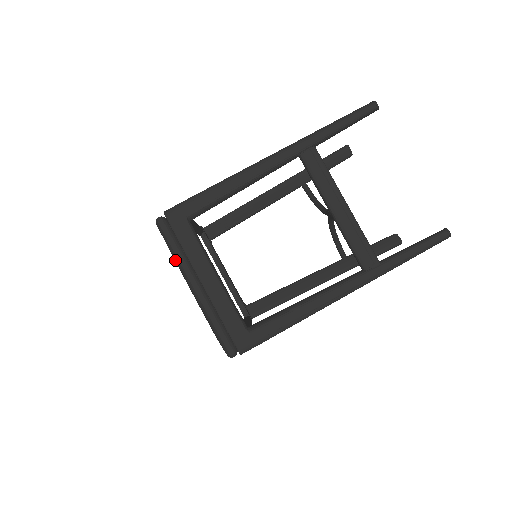
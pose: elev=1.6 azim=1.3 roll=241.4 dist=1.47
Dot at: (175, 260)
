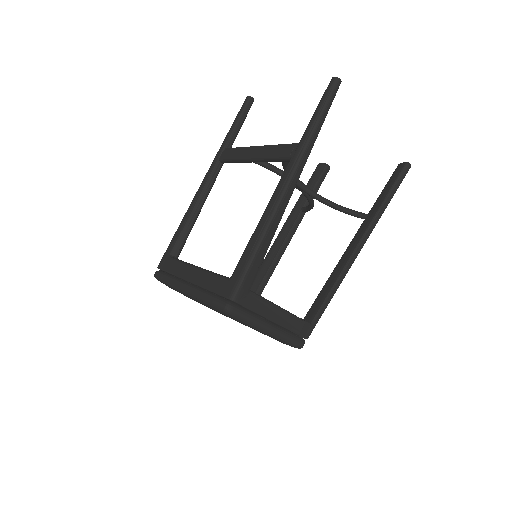
Dot at: (171, 287)
